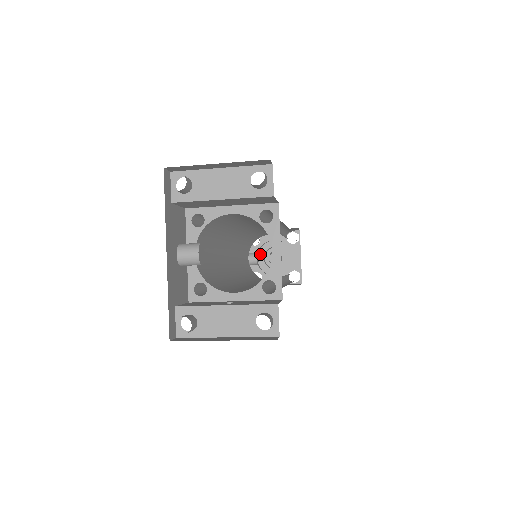
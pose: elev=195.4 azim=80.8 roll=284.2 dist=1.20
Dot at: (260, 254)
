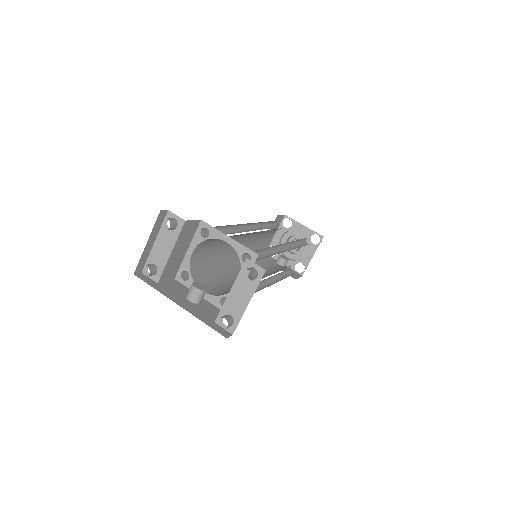
Dot at: (286, 254)
